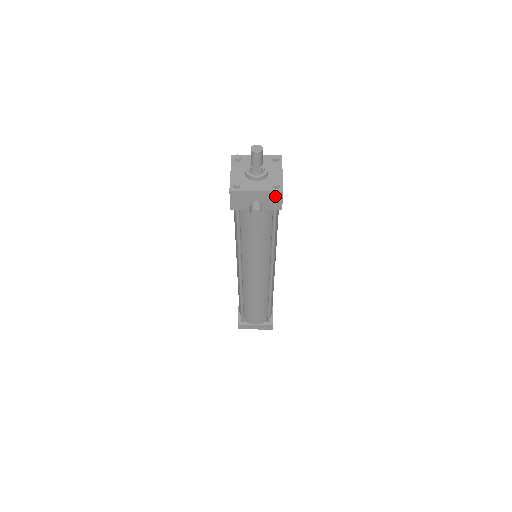
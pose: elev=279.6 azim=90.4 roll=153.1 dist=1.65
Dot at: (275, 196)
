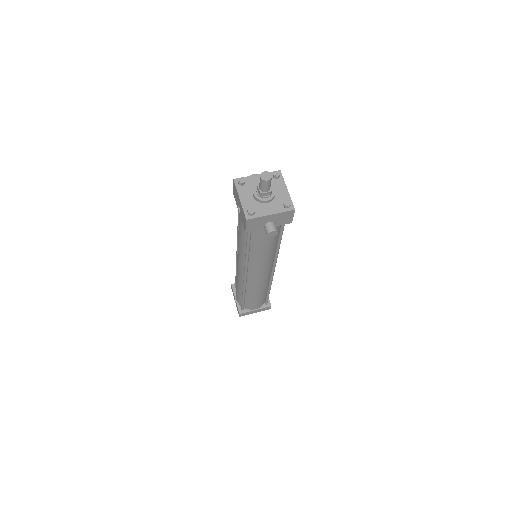
Dot at: (287, 214)
